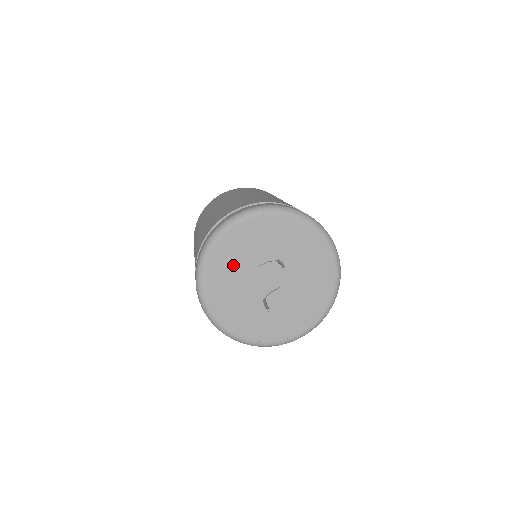
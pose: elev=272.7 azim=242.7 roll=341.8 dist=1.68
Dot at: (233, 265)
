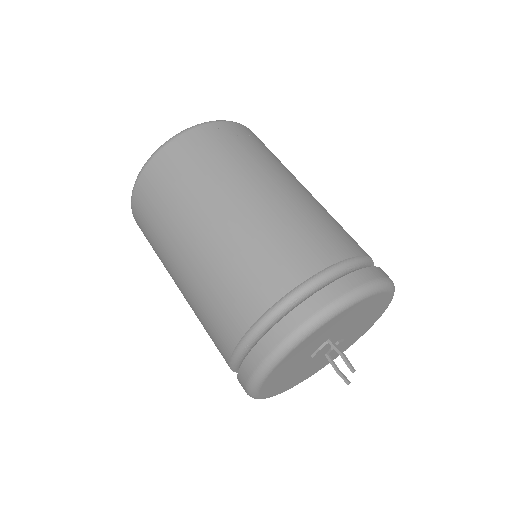
Dot at: (286, 375)
